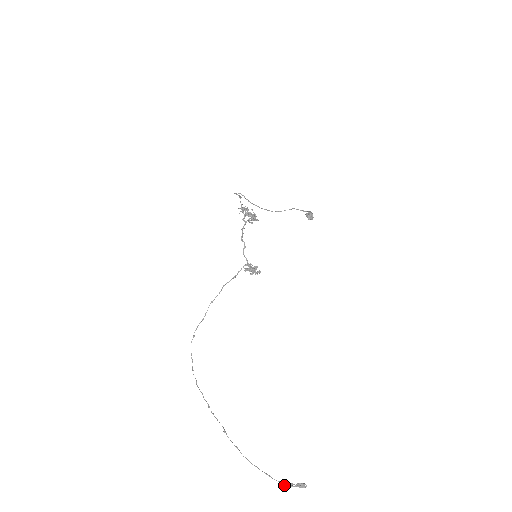
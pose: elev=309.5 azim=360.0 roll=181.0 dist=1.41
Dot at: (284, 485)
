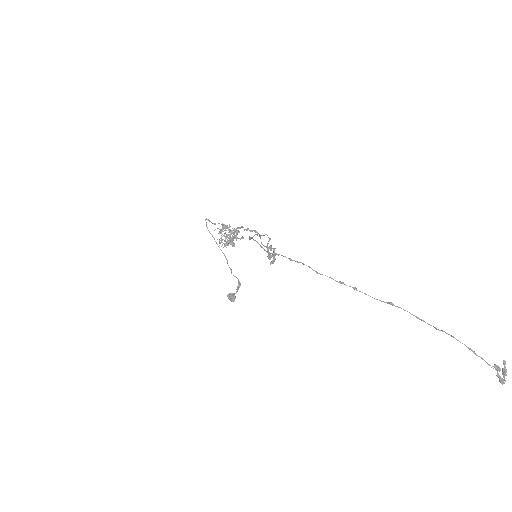
Dot at: (497, 365)
